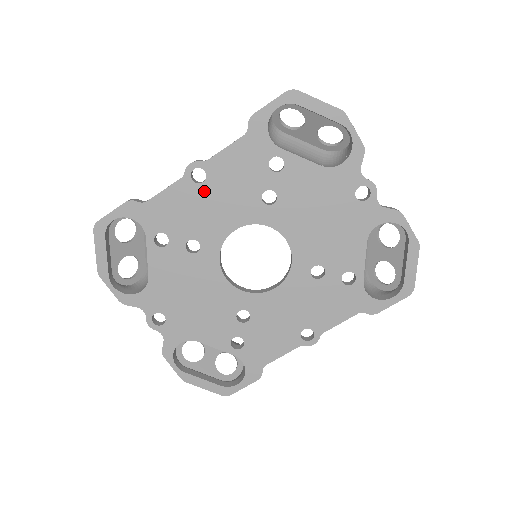
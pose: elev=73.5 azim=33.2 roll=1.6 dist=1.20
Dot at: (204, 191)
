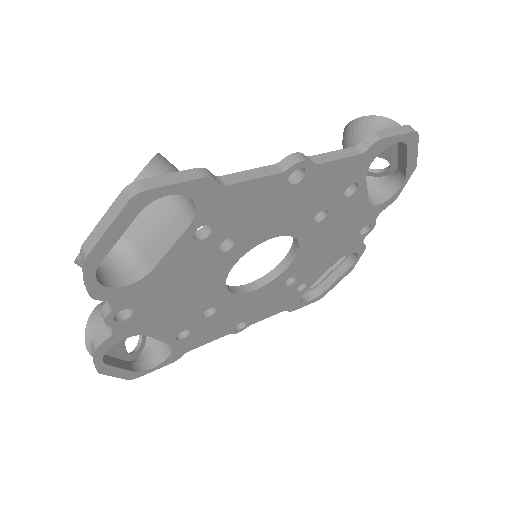
Dot at: (286, 194)
